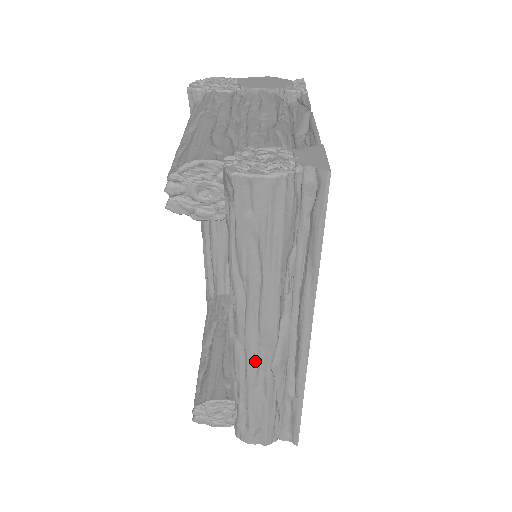
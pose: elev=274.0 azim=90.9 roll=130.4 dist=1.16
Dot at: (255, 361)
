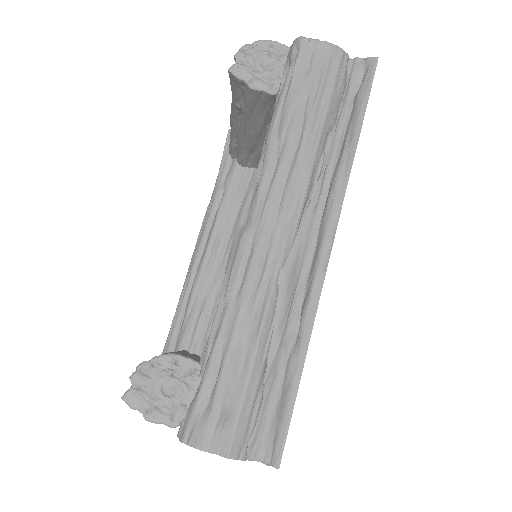
Dot at: (262, 258)
